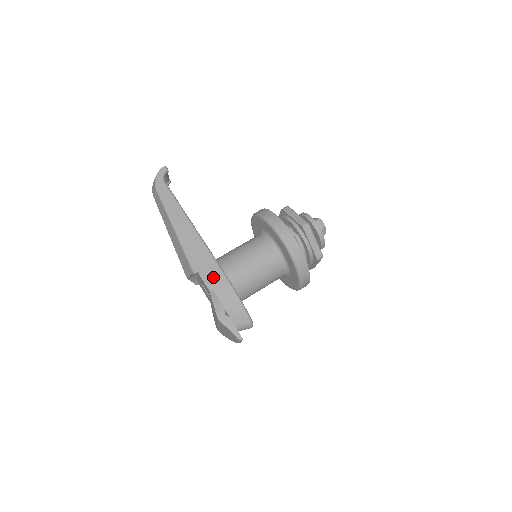
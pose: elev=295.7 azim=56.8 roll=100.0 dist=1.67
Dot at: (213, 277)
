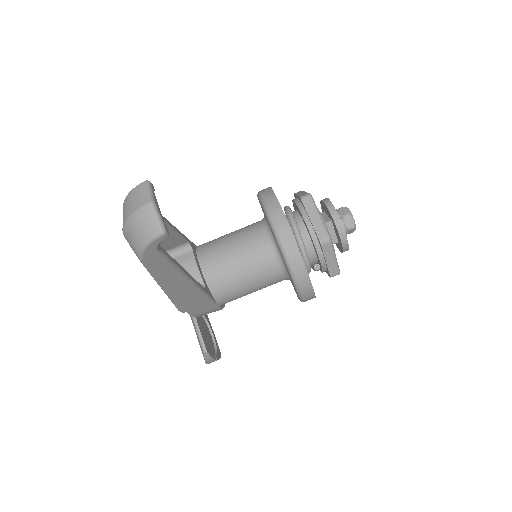
Dot at: (203, 311)
